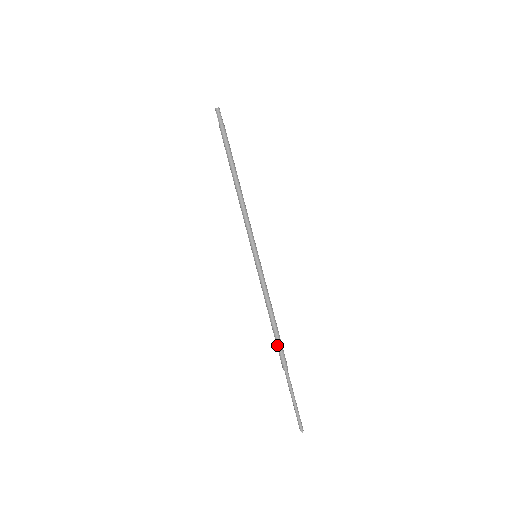
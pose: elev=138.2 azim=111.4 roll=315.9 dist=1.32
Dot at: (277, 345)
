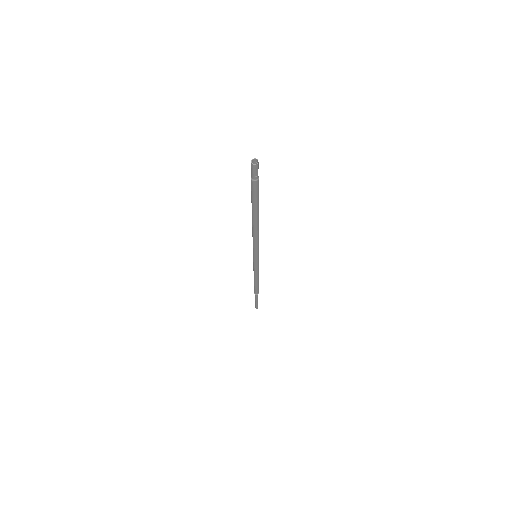
Dot at: (254, 287)
